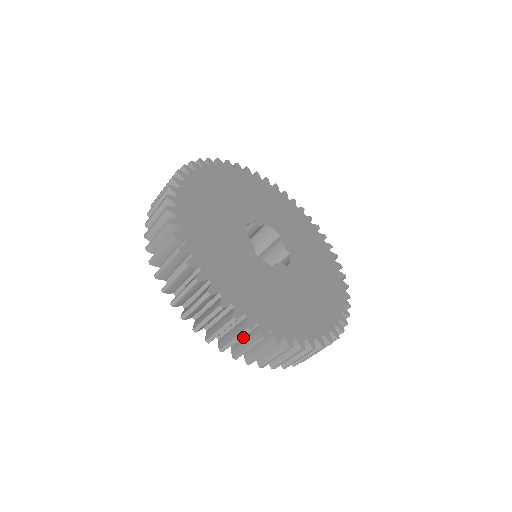
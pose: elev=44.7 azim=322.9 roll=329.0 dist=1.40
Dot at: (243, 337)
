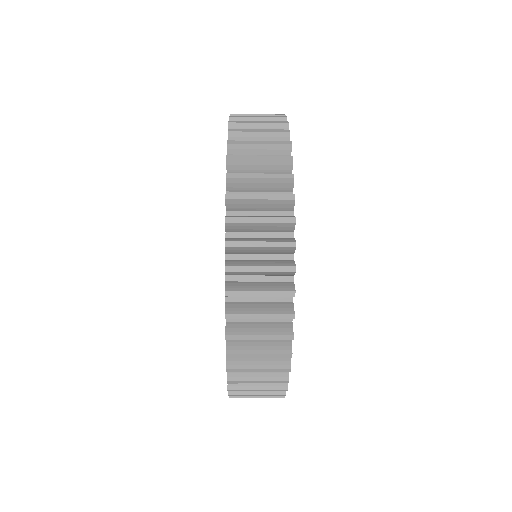
Dot at: occluded
